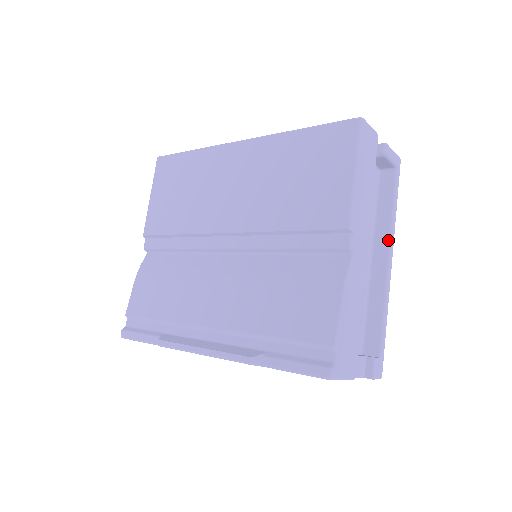
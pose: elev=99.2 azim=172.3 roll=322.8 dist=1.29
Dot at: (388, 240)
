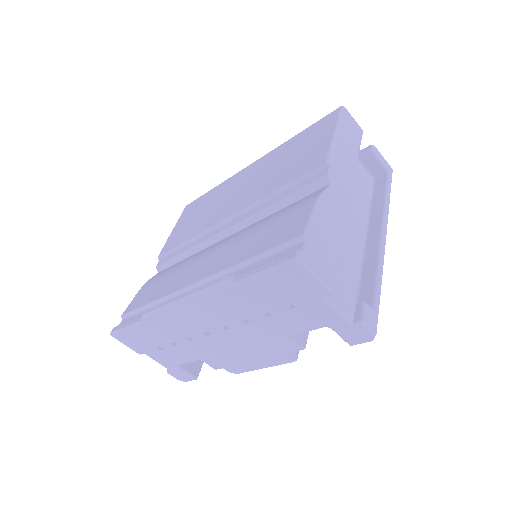
Dot at: (381, 219)
